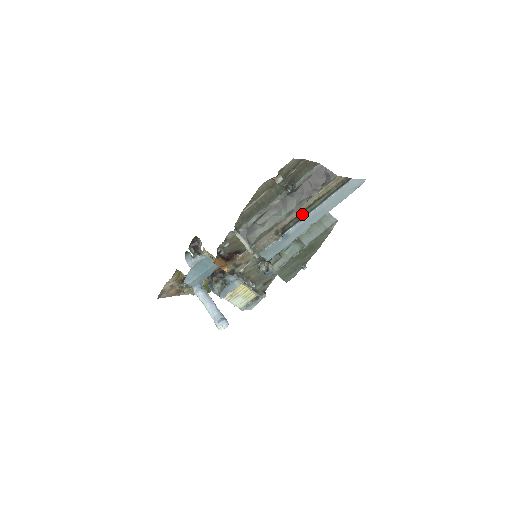
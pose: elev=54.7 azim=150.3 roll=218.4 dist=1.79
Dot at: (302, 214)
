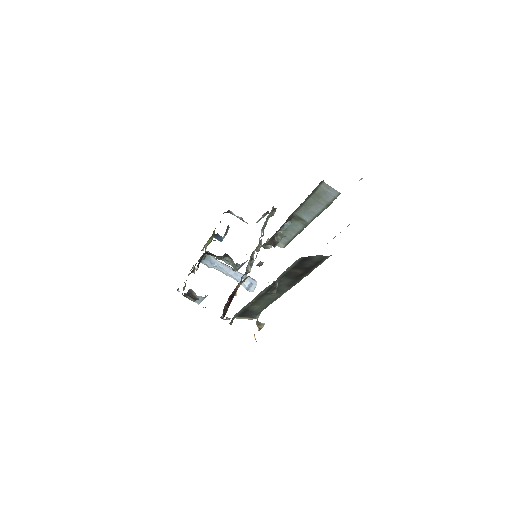
Dot at: occluded
